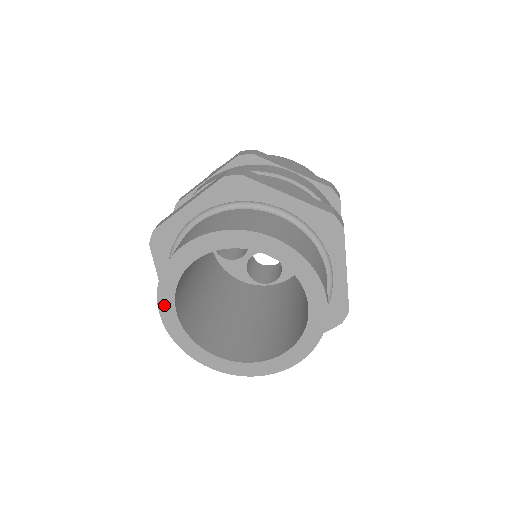
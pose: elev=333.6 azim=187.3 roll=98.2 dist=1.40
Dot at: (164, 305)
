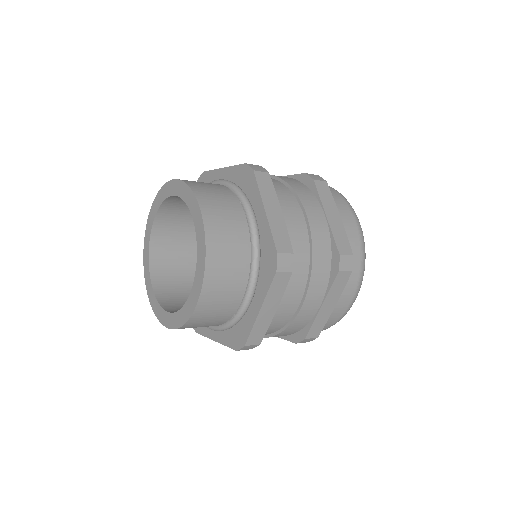
Dot at: (152, 214)
